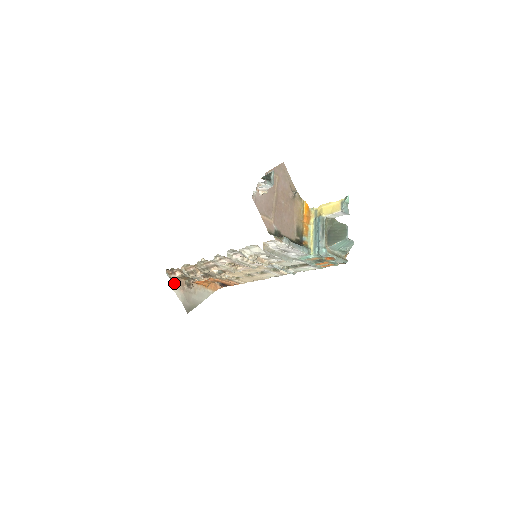
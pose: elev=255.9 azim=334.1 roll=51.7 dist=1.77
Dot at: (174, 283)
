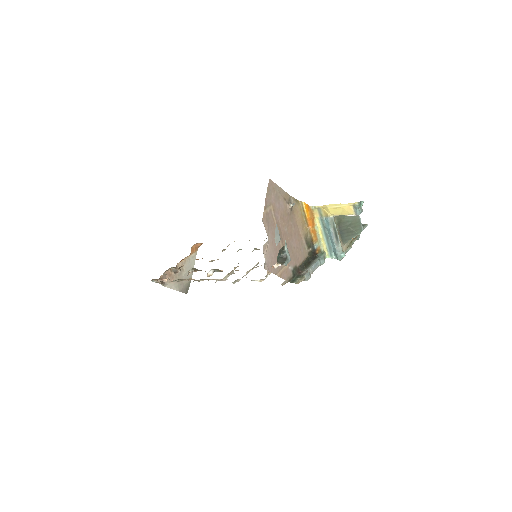
Dot at: (163, 282)
